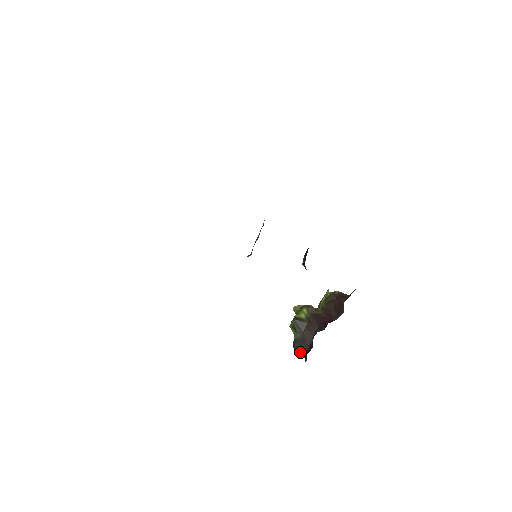
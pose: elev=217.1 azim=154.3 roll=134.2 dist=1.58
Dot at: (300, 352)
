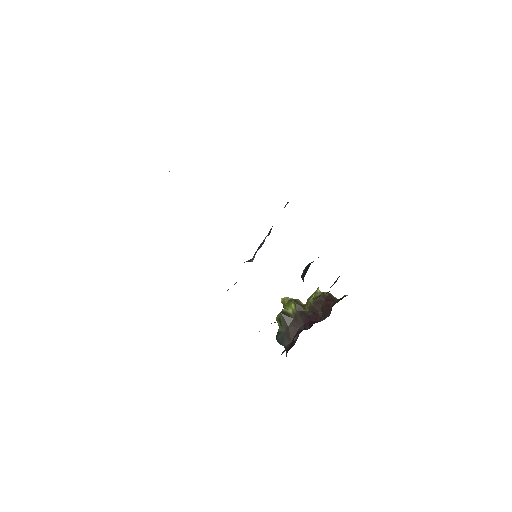
Dot at: (282, 345)
